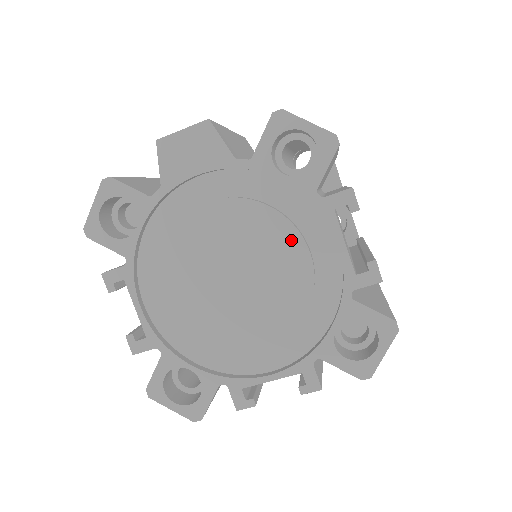
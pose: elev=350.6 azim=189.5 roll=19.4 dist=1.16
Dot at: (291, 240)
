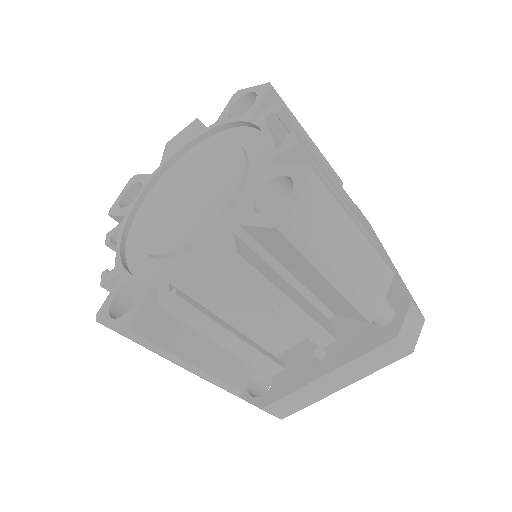
Dot at: (232, 151)
